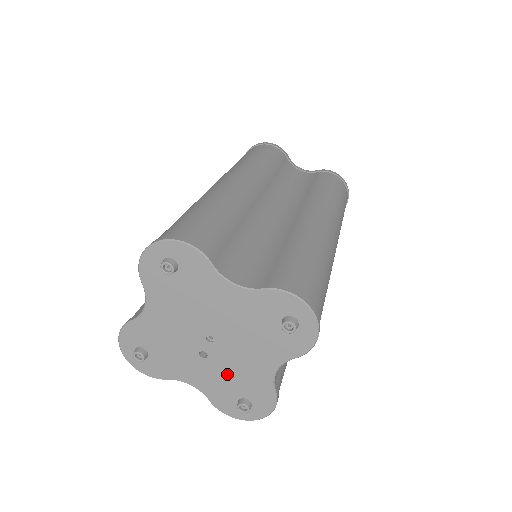
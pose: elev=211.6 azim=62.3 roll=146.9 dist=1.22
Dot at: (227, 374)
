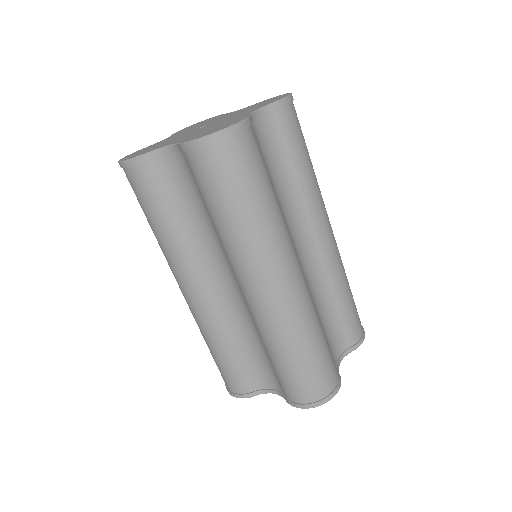
Dot at: occluded
